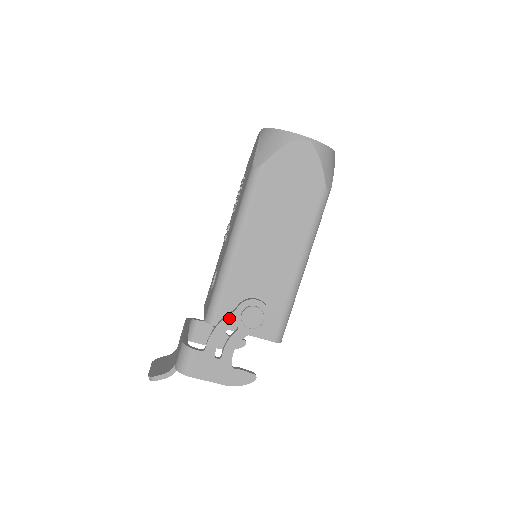
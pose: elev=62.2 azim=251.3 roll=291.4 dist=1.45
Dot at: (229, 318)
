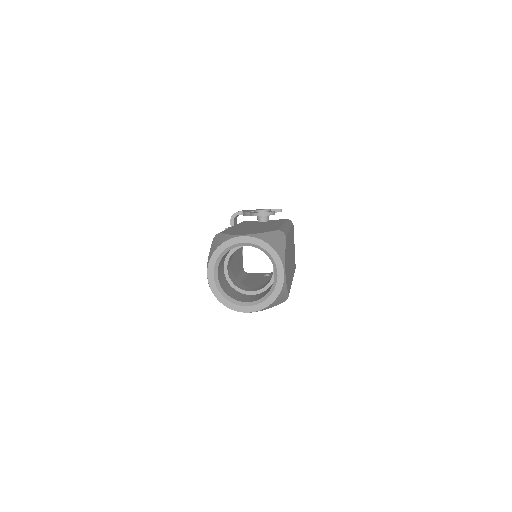
Dot at: occluded
